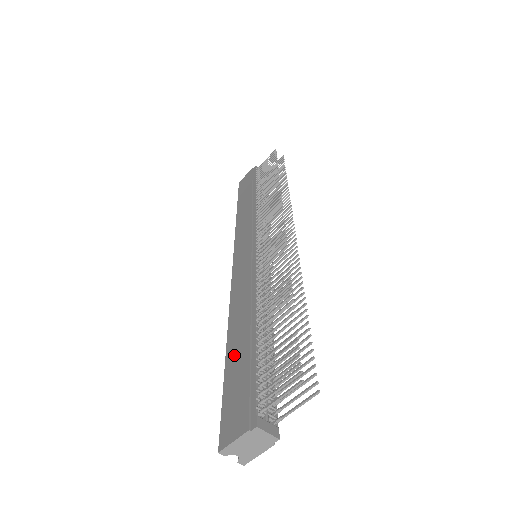
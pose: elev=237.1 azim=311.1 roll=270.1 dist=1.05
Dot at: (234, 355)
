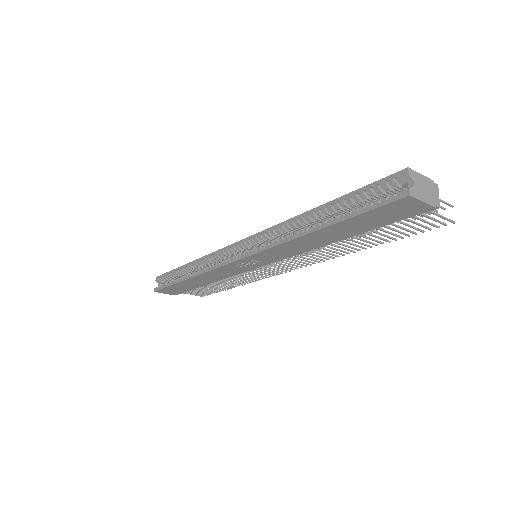
Dot at: occluded
